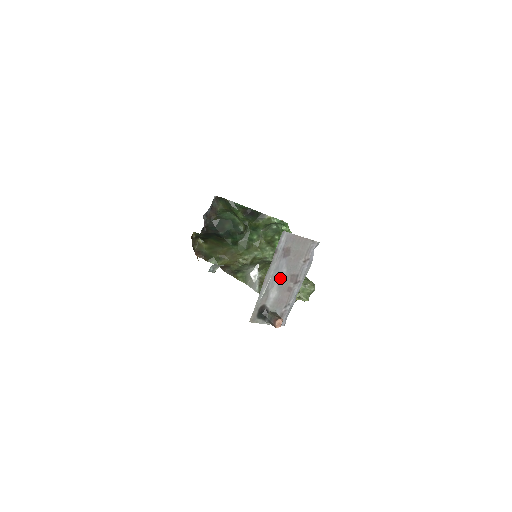
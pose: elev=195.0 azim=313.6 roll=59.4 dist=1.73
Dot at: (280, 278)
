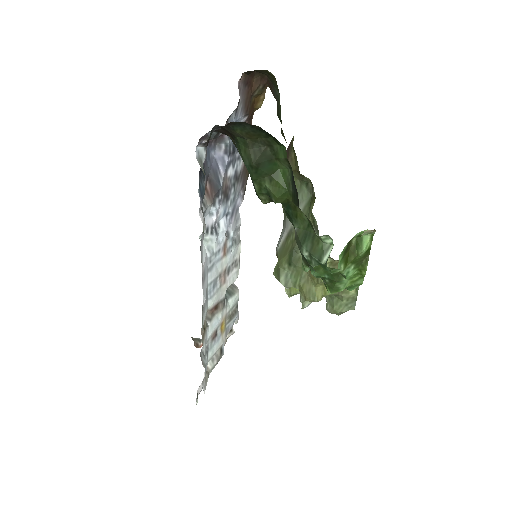
Dot at: occluded
